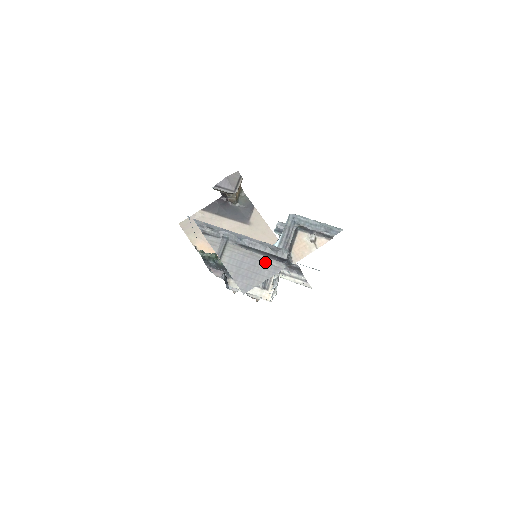
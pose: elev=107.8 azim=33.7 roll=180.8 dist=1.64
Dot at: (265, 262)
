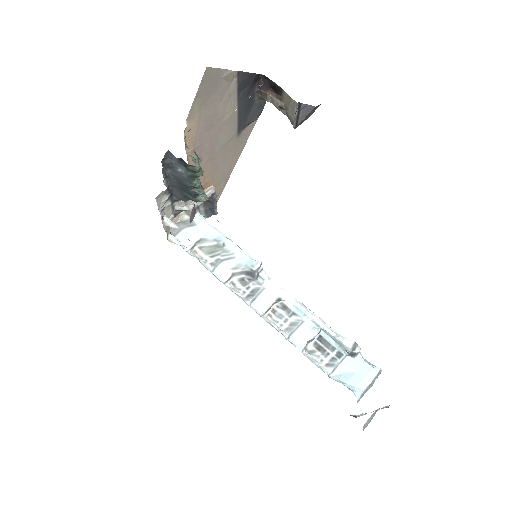
Dot at: occluded
